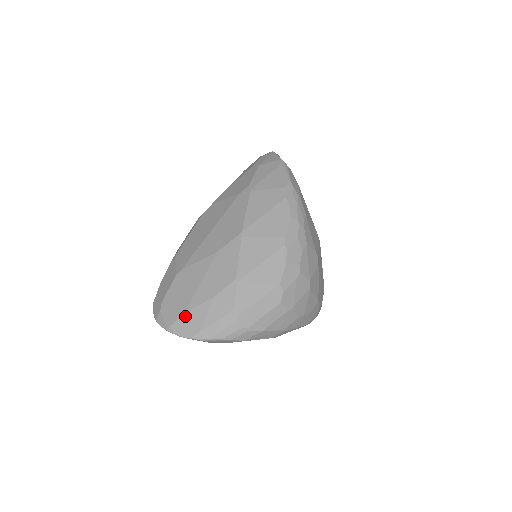
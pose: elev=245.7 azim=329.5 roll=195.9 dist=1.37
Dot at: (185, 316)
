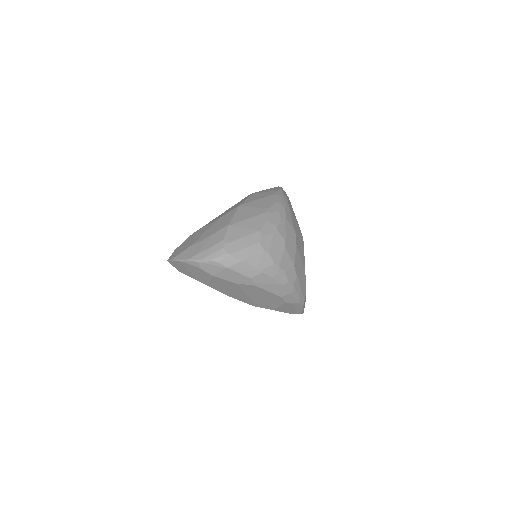
Dot at: (188, 249)
